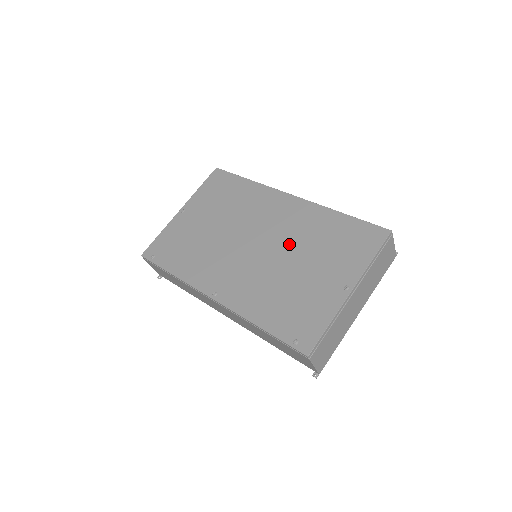
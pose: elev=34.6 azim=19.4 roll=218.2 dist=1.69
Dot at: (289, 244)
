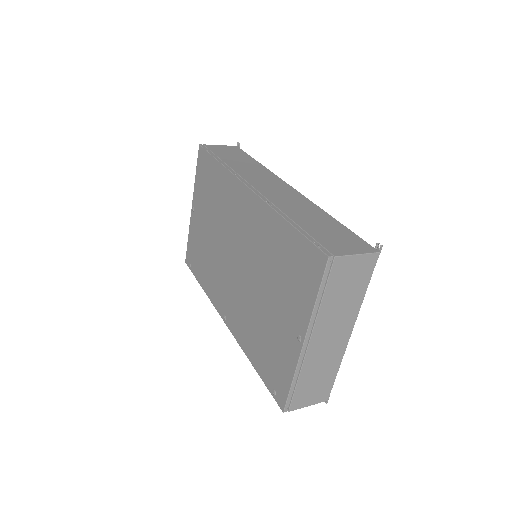
Dot at: (255, 265)
